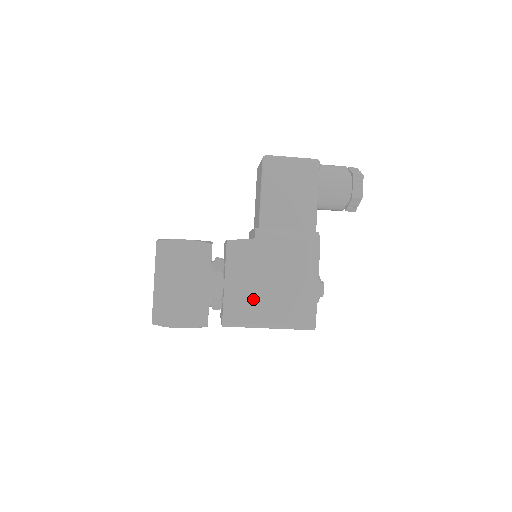
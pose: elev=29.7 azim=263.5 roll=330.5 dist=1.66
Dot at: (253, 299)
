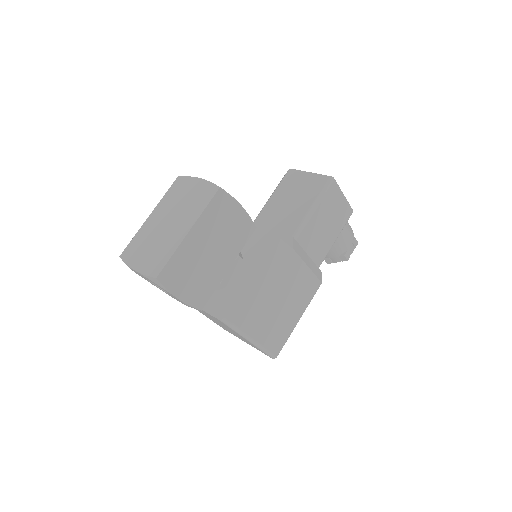
Dot at: (259, 306)
